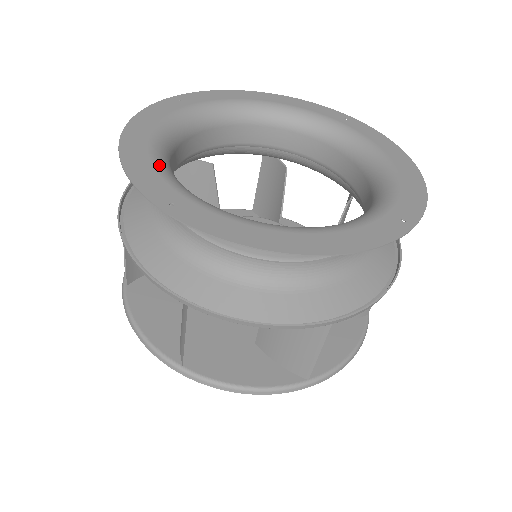
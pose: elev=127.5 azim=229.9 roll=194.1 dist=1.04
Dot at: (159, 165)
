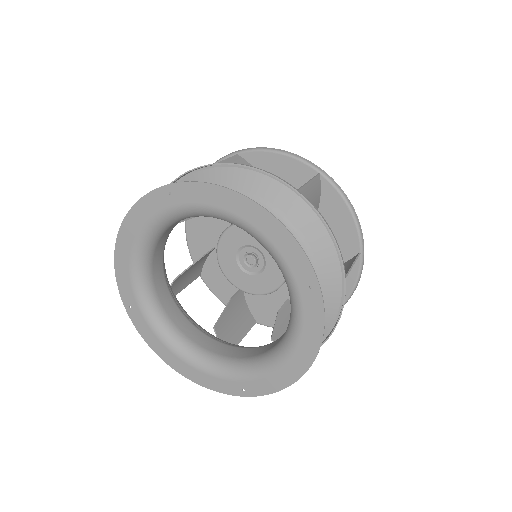
Dot at: (133, 272)
